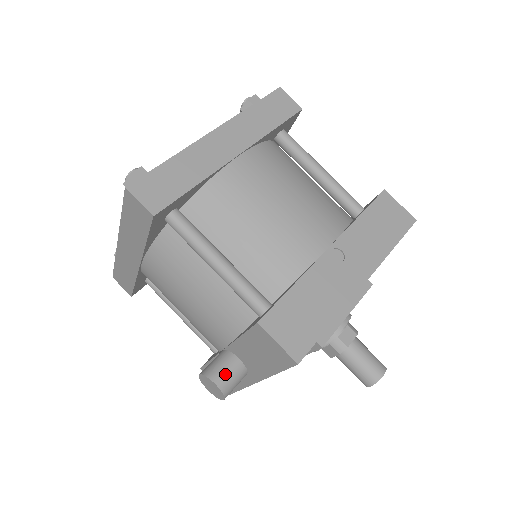
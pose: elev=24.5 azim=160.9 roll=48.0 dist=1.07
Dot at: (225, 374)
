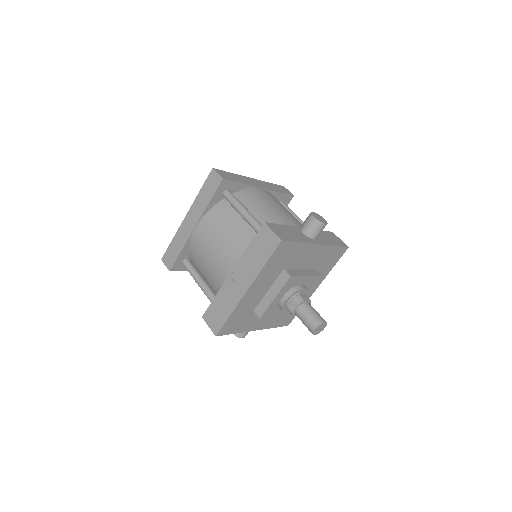
Dot at: occluded
